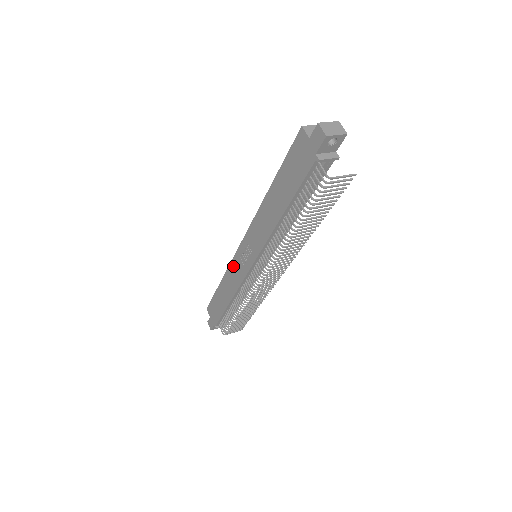
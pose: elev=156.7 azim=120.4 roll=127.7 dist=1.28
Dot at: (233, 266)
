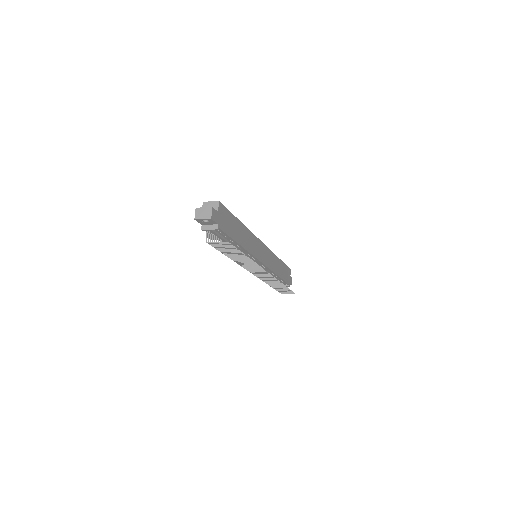
Dot at: occluded
